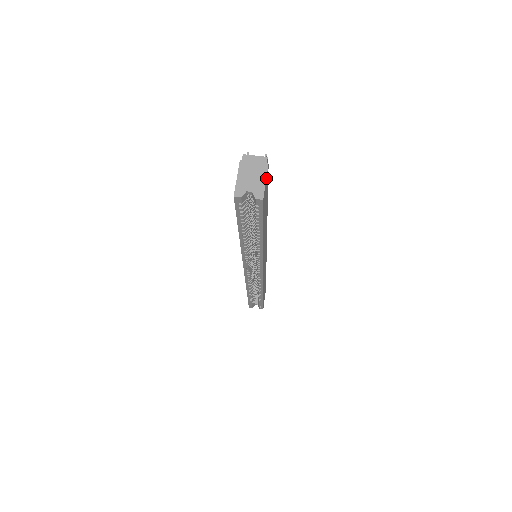
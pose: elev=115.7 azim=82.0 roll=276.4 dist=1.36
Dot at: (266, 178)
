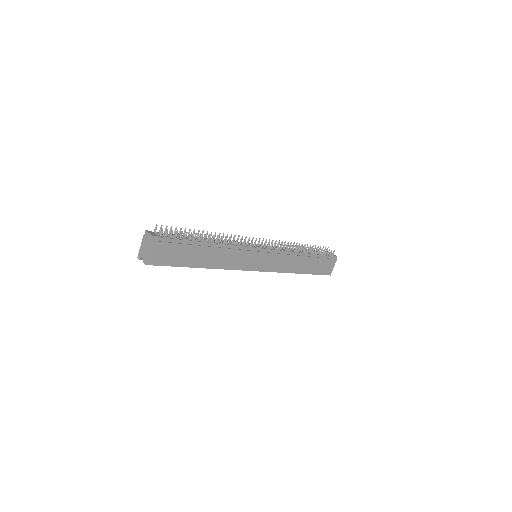
Dot at: (150, 250)
